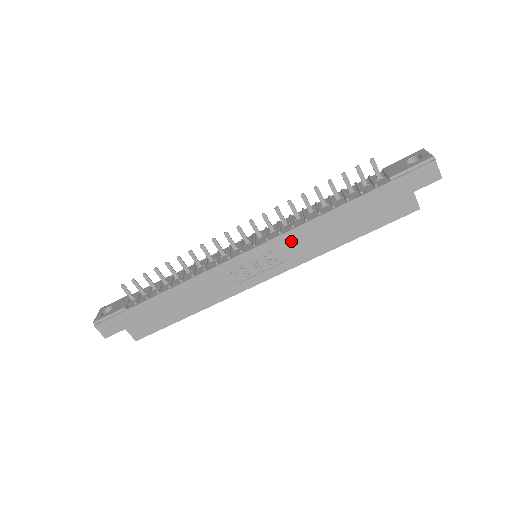
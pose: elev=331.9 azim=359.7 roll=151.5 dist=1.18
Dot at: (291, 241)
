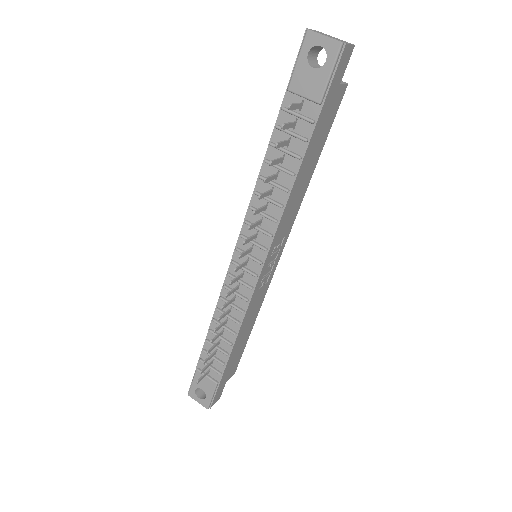
Dot at: (282, 227)
